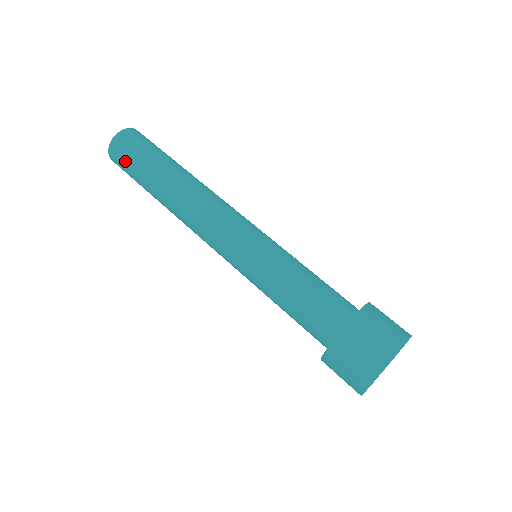
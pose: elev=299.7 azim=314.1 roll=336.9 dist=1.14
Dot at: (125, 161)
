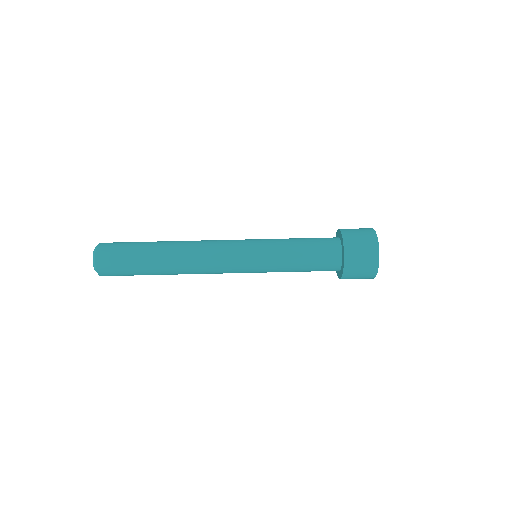
Dot at: (122, 275)
